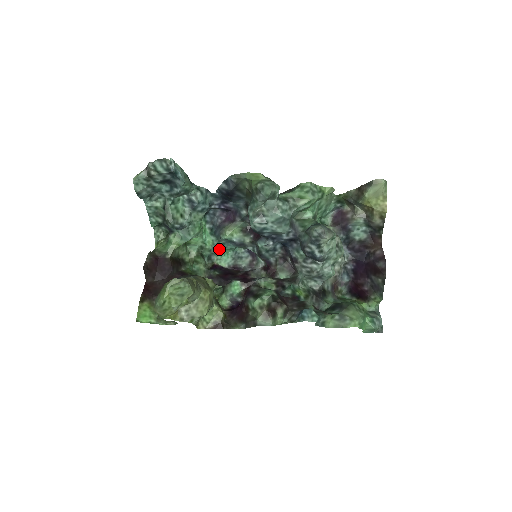
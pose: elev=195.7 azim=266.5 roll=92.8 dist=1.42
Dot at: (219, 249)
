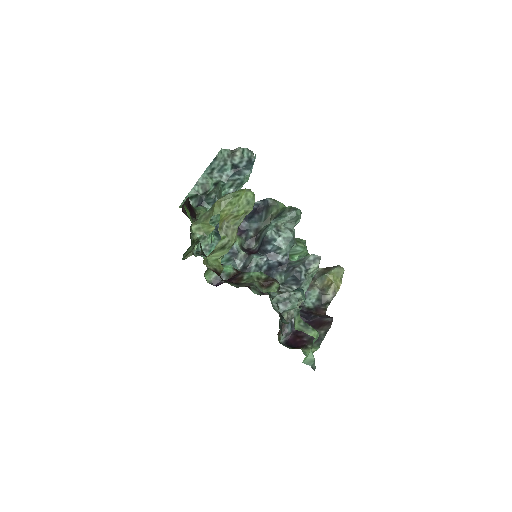
Dot at: occluded
